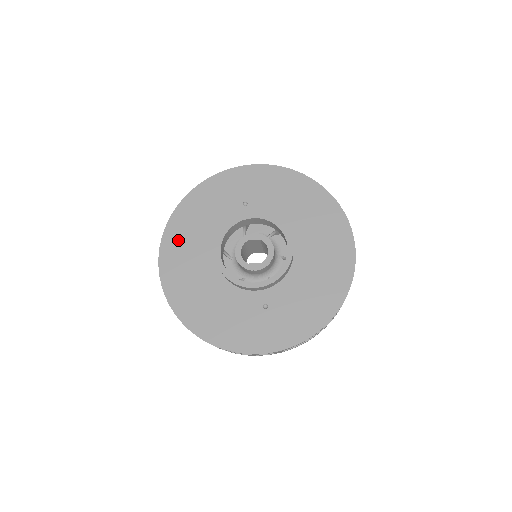
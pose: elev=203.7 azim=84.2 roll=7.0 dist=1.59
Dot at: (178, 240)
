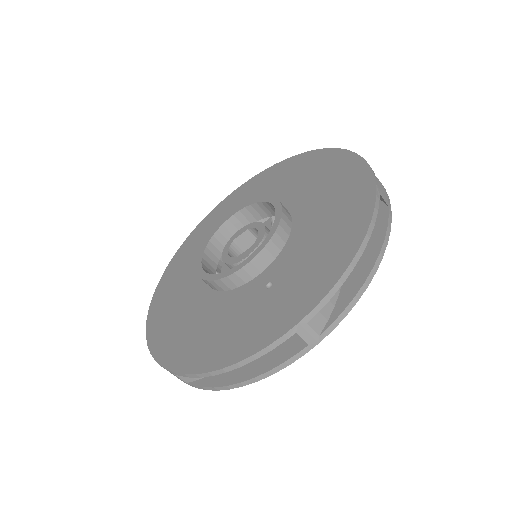
Dot at: (166, 293)
